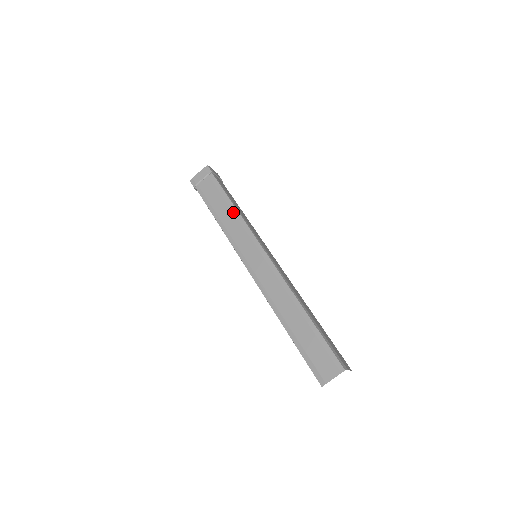
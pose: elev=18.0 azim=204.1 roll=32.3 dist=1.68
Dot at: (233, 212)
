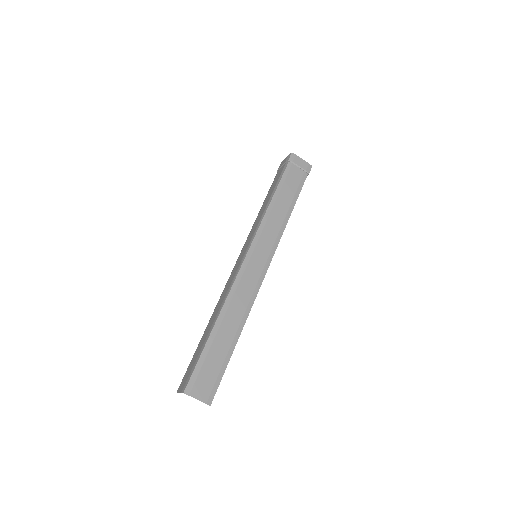
Dot at: (287, 215)
